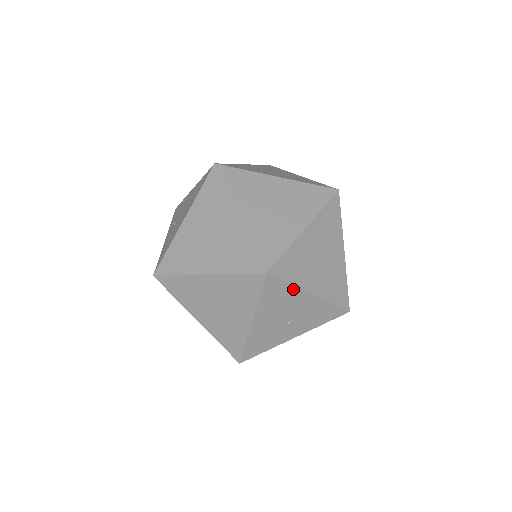
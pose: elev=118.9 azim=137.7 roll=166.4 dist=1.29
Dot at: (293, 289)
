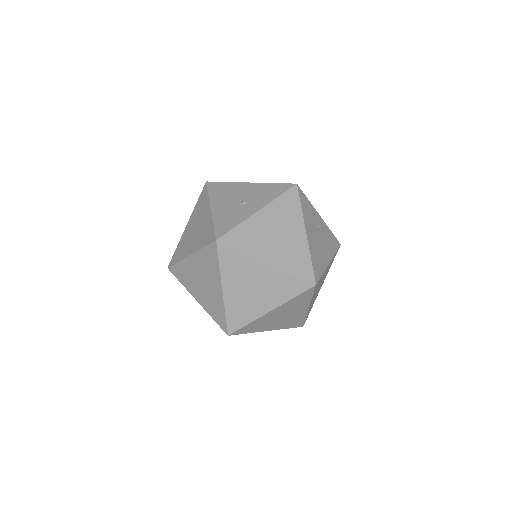
Dot at: (231, 184)
